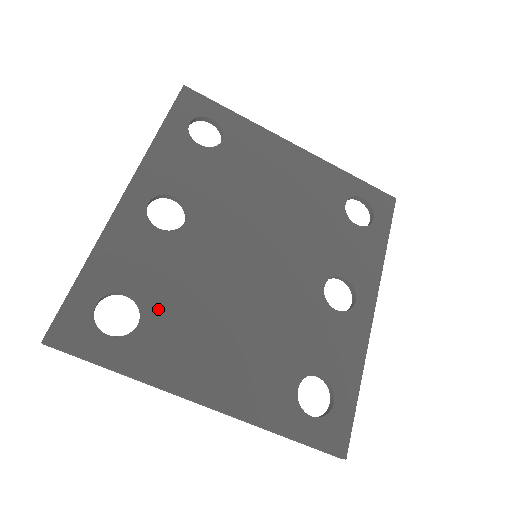
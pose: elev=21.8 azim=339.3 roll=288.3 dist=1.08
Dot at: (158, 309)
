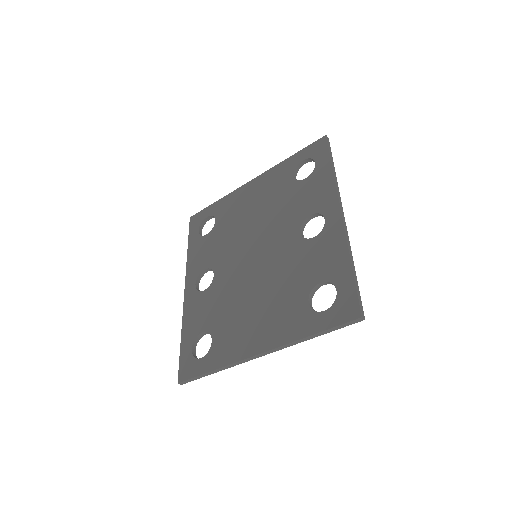
Dot at: (217, 327)
